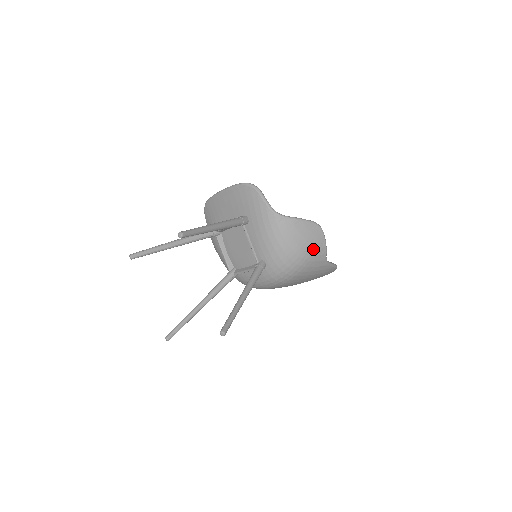
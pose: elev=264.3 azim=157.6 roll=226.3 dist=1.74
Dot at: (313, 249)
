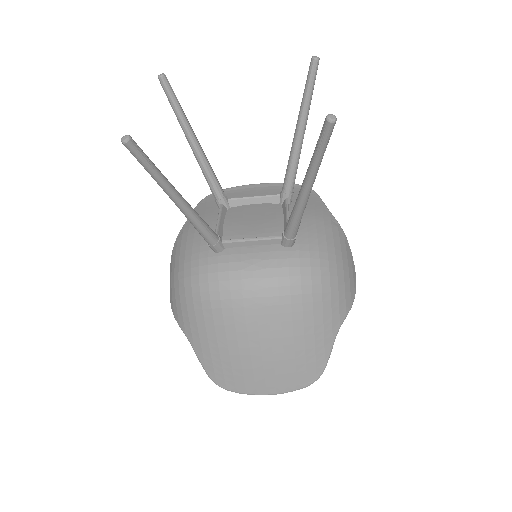
Dot at: (347, 285)
